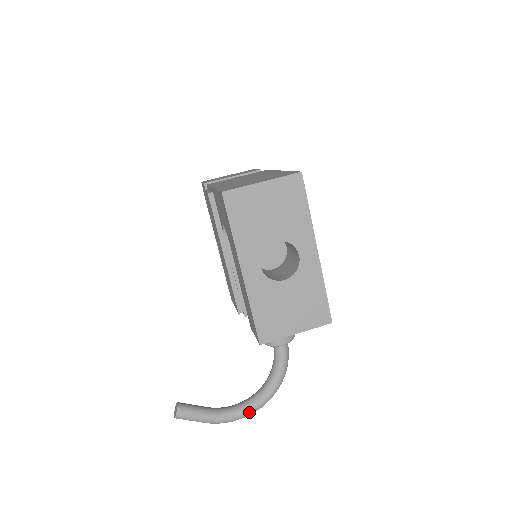
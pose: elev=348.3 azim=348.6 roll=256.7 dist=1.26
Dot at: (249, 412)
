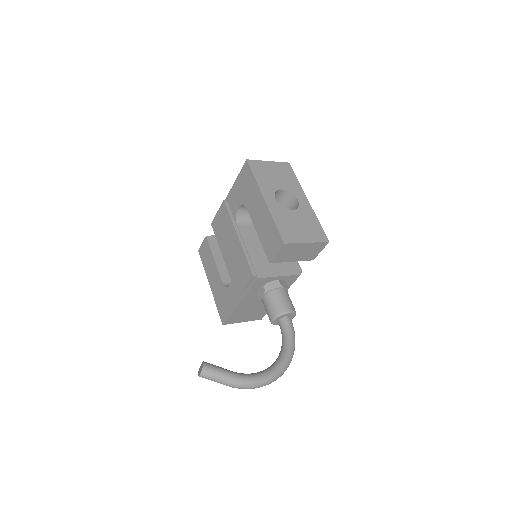
Dot at: (270, 375)
